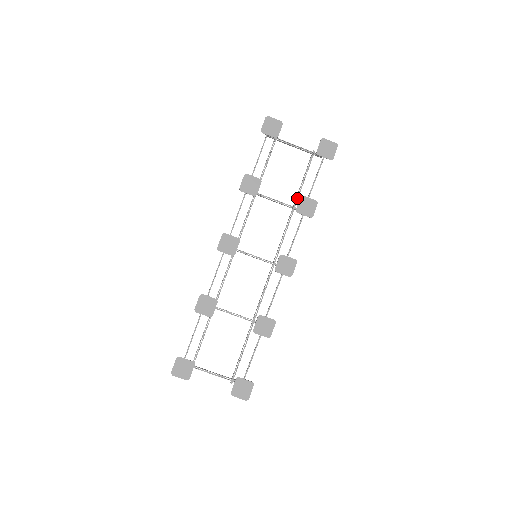
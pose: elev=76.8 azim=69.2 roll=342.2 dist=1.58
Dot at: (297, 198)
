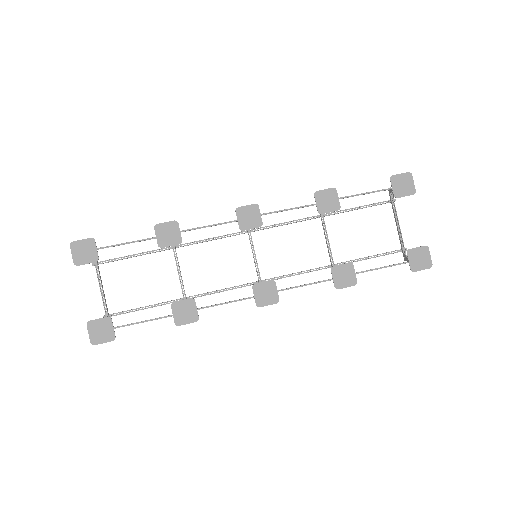
Dot at: occluded
